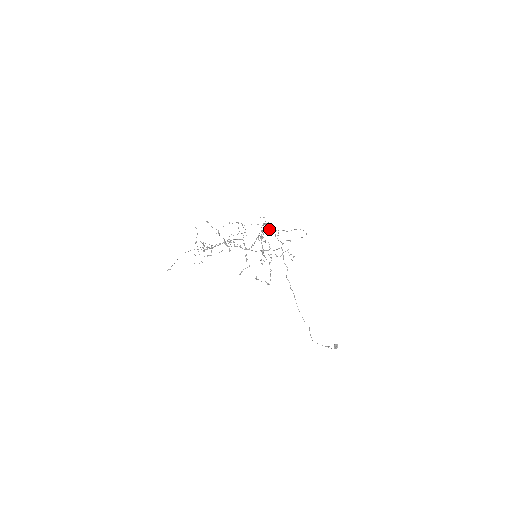
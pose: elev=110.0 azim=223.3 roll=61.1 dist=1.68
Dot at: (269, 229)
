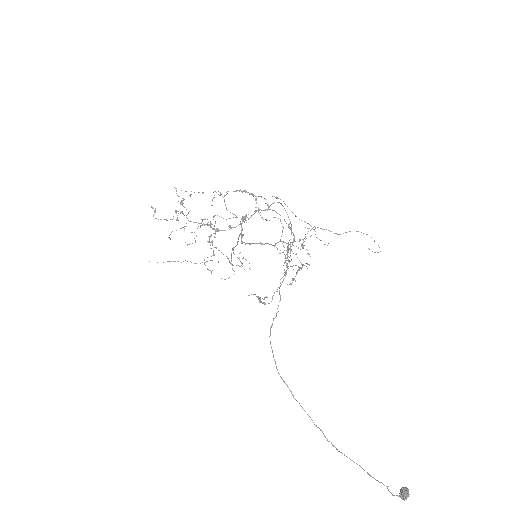
Dot at: occluded
